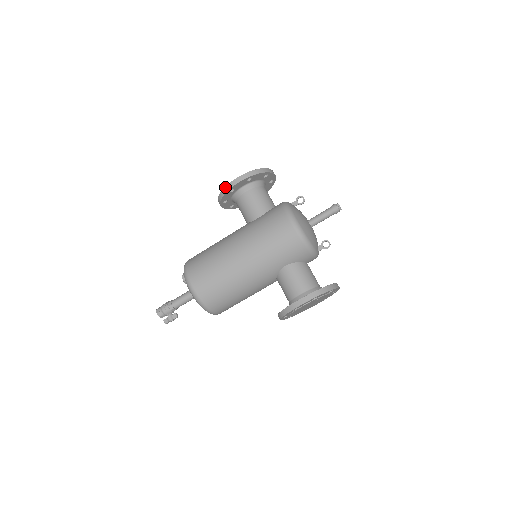
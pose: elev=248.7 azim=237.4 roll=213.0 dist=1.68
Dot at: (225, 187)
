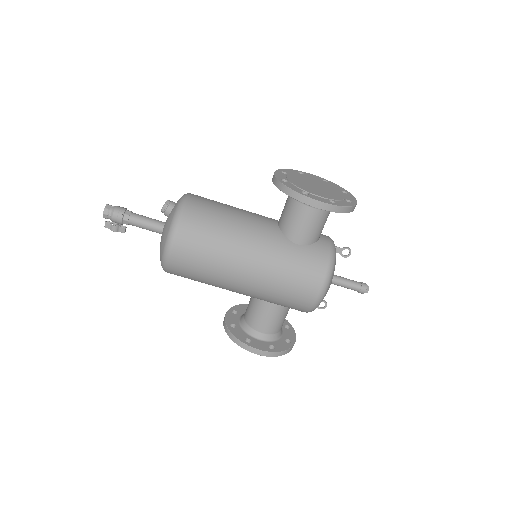
Dot at: (300, 194)
